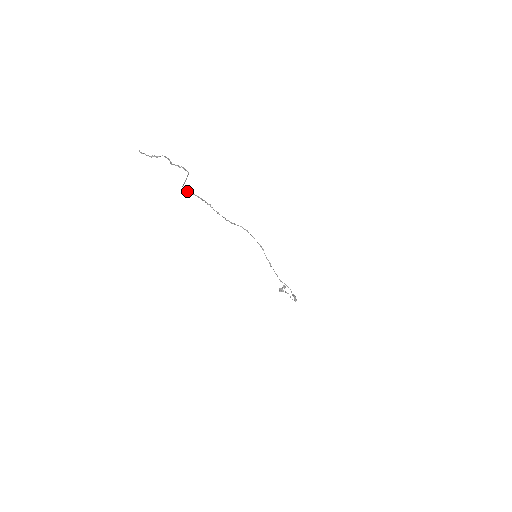
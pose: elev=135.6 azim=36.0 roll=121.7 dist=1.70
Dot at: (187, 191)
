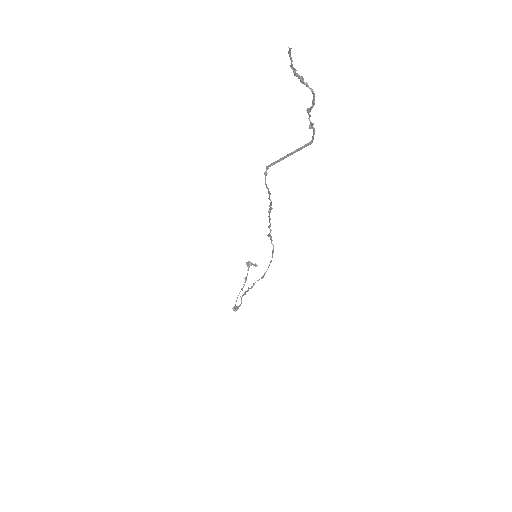
Dot at: occluded
